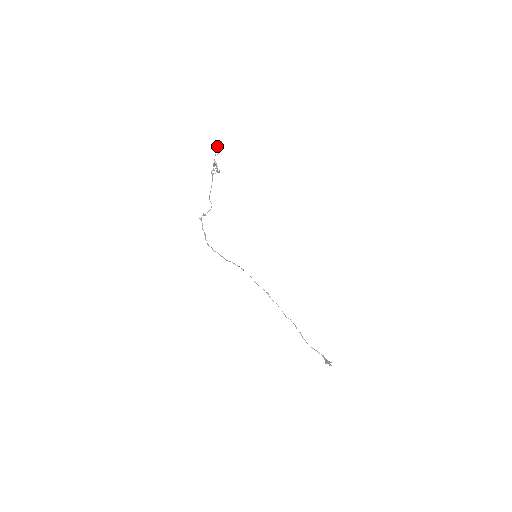
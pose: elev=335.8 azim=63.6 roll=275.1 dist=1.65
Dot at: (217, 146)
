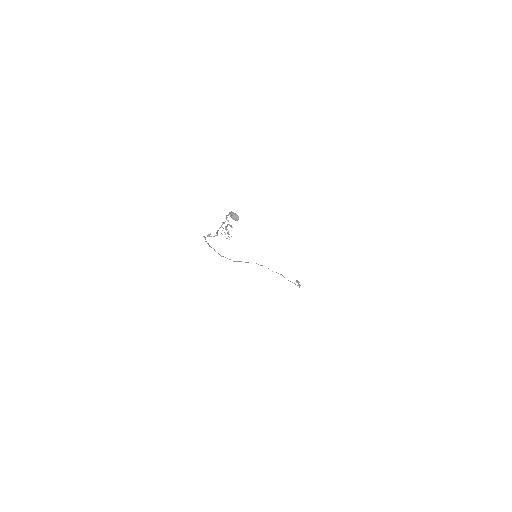
Dot at: (233, 218)
